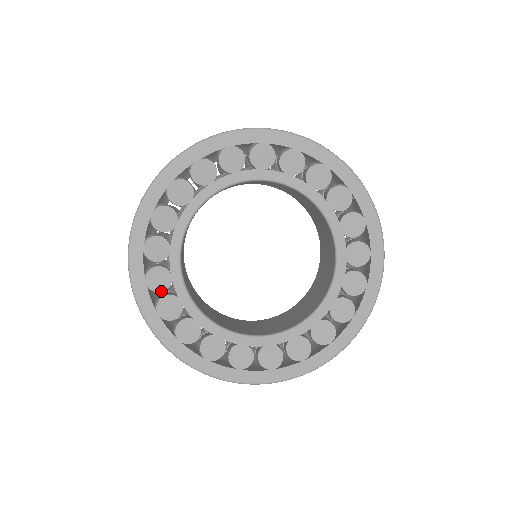
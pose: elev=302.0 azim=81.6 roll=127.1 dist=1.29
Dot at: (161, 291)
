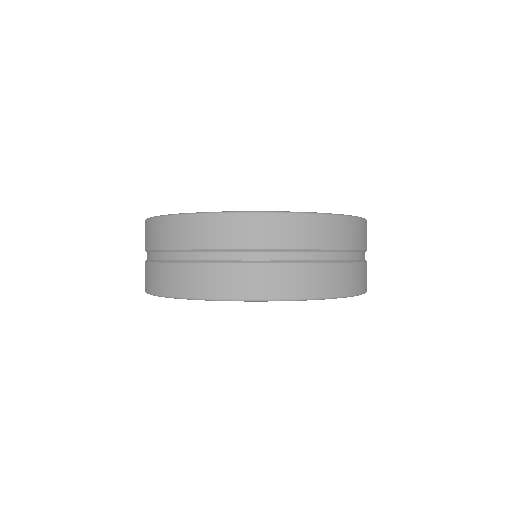
Dot at: occluded
